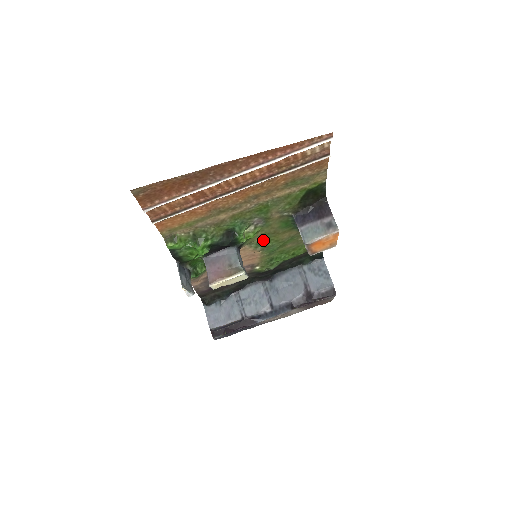
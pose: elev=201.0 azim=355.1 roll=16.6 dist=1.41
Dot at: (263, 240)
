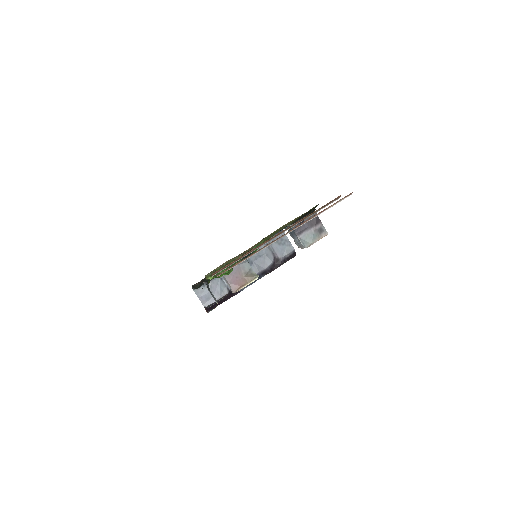
Dot at: occluded
